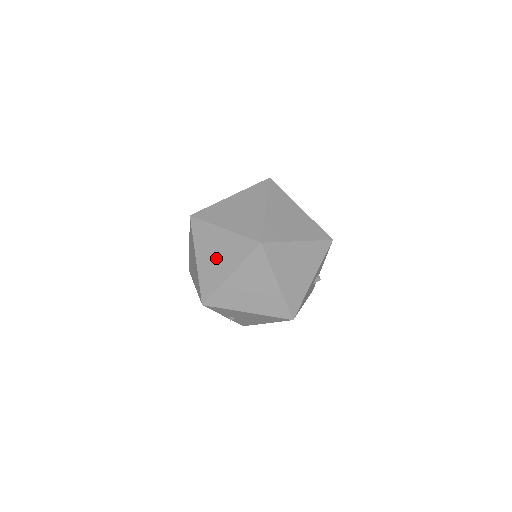
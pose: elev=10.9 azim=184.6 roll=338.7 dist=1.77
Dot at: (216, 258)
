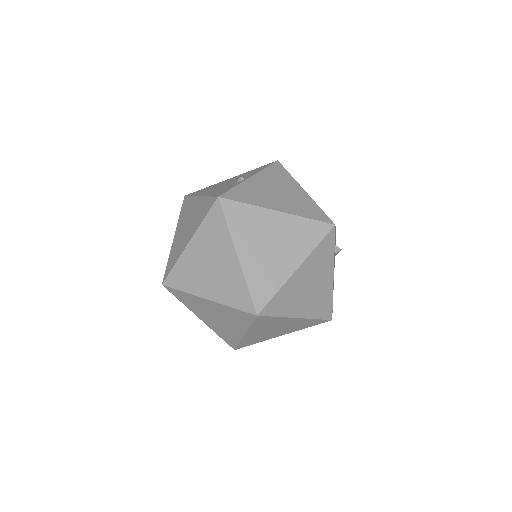
Dot at: (219, 321)
